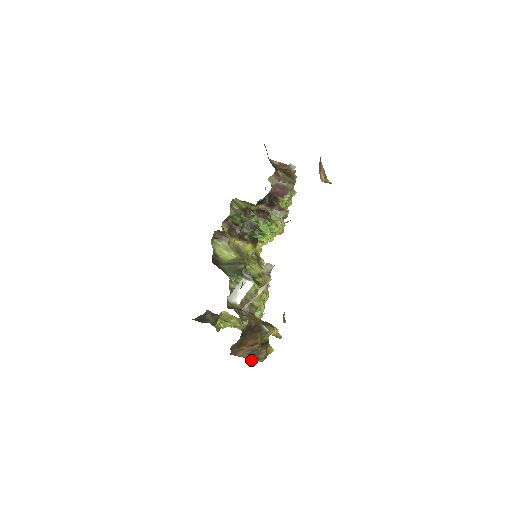
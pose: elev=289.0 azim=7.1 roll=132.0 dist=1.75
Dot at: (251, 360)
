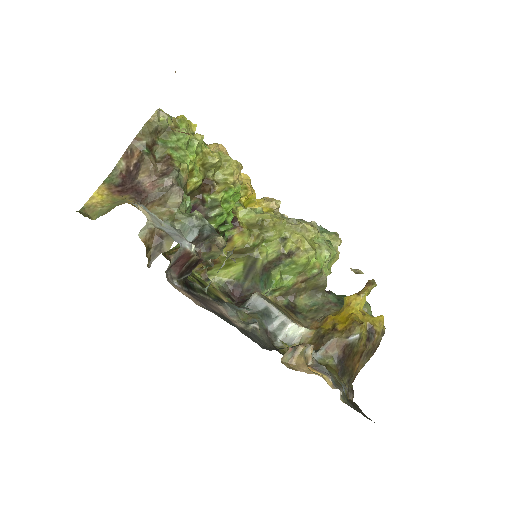
Dot at: occluded
